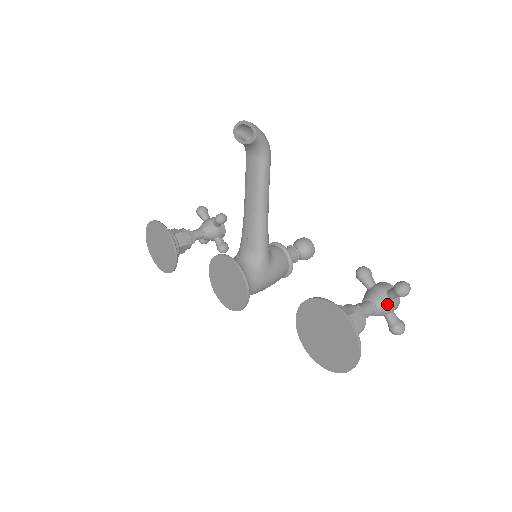
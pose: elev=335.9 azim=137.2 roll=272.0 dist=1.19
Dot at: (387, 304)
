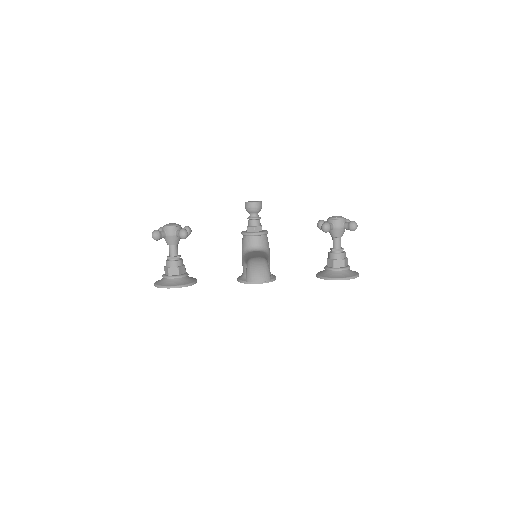
Dot at: occluded
